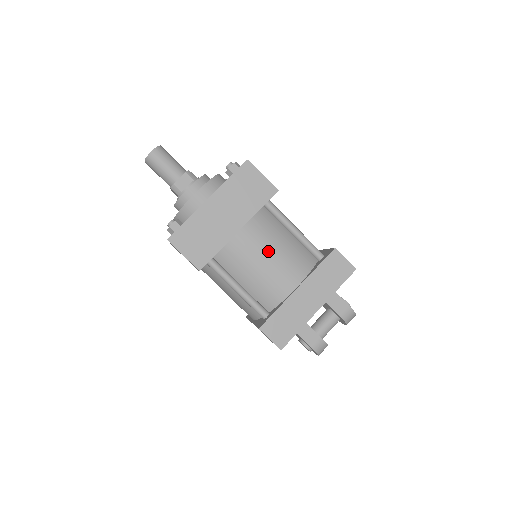
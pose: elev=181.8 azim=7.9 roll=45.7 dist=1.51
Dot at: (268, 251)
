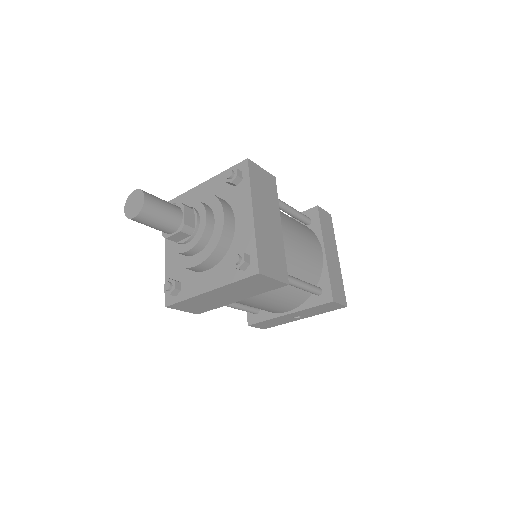
Dot at: (298, 235)
